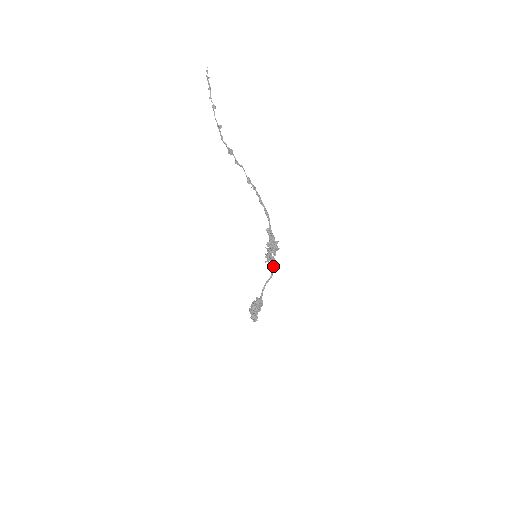
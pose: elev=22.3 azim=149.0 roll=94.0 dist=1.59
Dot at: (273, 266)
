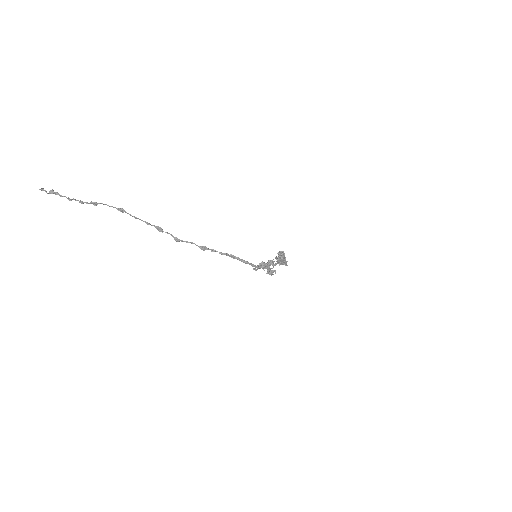
Dot at: occluded
